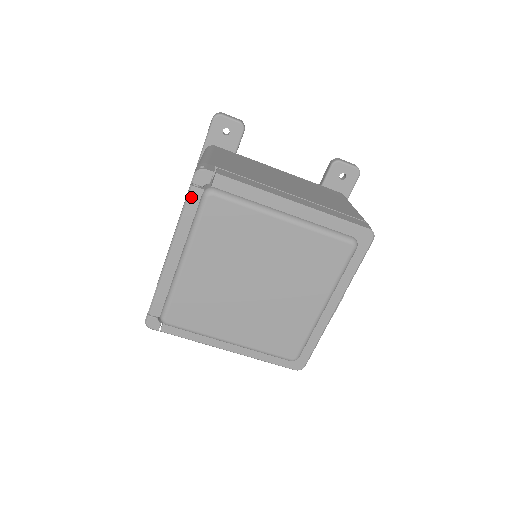
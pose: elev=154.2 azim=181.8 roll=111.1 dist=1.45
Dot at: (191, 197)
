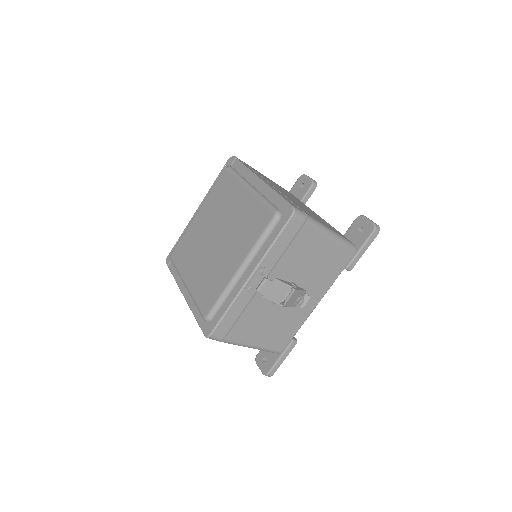
Dot at: occluded
